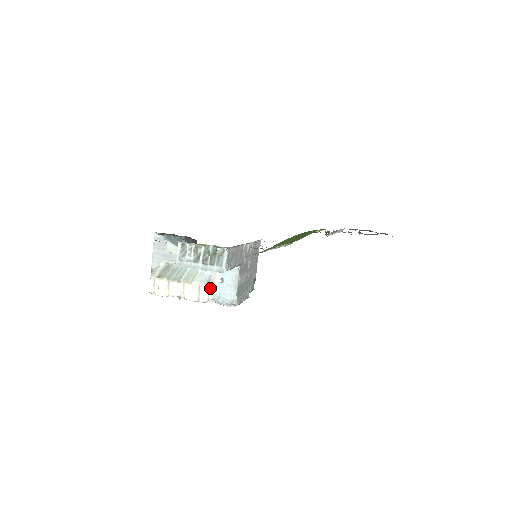
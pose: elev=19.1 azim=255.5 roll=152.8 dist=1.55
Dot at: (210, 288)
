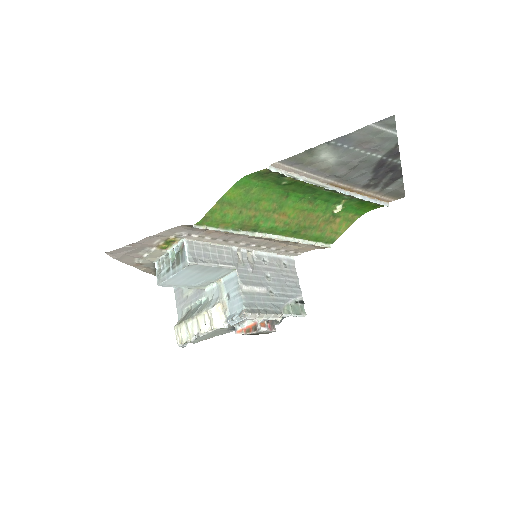
Dot at: (220, 311)
